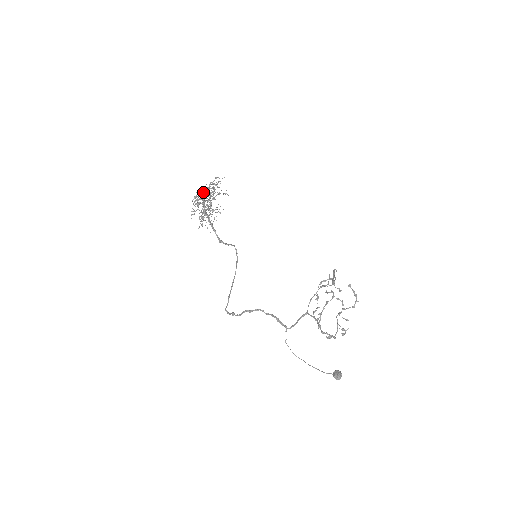
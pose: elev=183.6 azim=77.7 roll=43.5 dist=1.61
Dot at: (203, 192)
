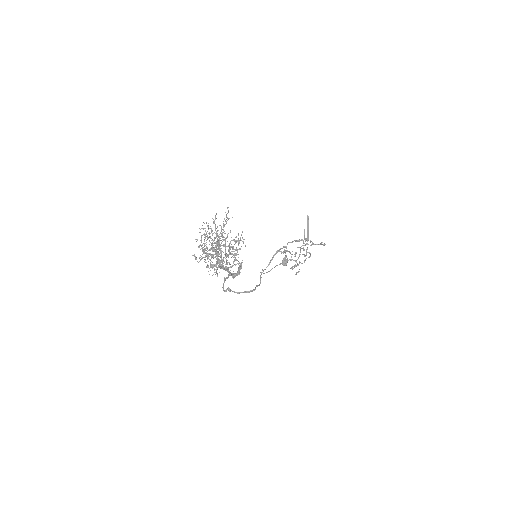
Dot at: (221, 256)
